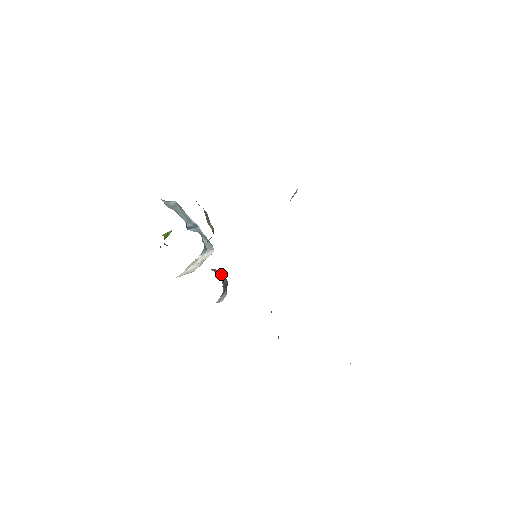
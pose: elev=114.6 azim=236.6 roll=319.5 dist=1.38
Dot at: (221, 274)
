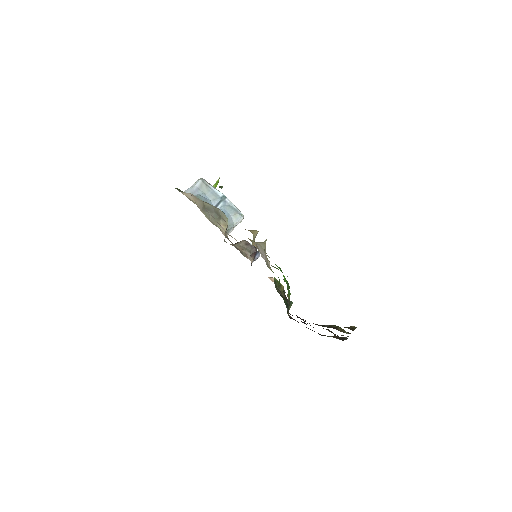
Dot at: (249, 244)
